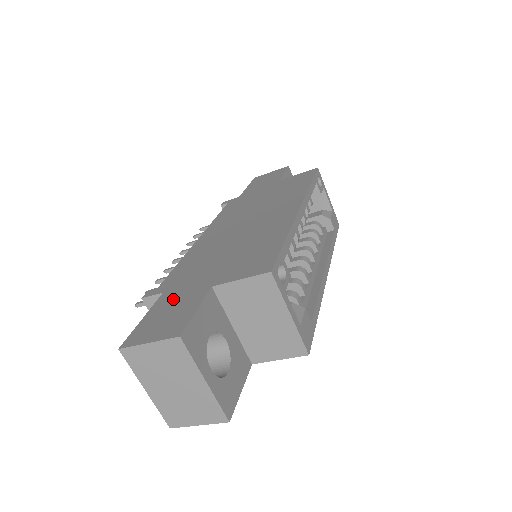
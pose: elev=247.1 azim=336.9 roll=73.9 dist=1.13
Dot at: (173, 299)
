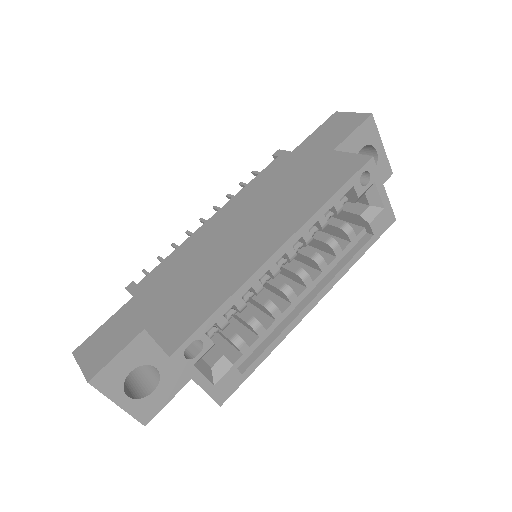
Dot at: (126, 317)
